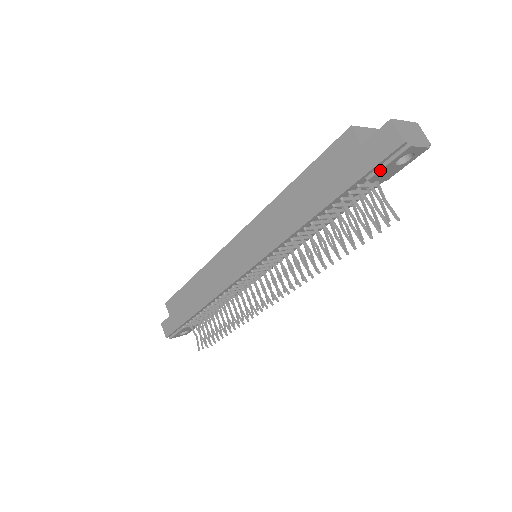
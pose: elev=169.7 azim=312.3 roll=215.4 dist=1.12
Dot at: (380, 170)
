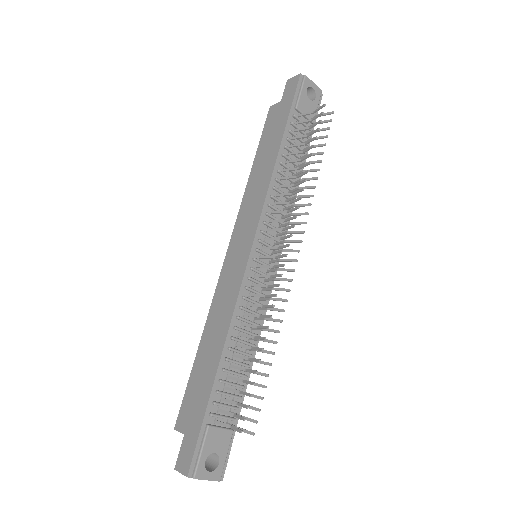
Dot at: (299, 97)
